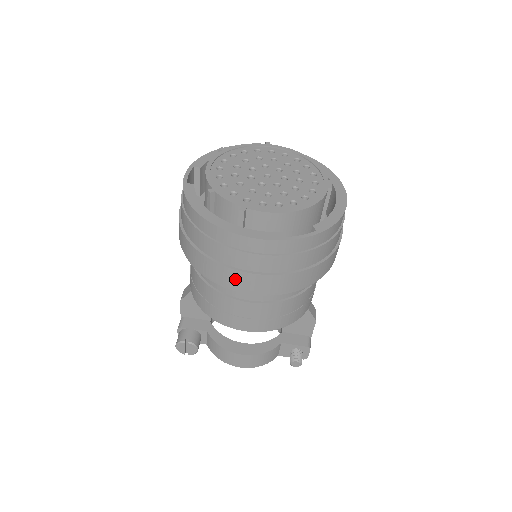
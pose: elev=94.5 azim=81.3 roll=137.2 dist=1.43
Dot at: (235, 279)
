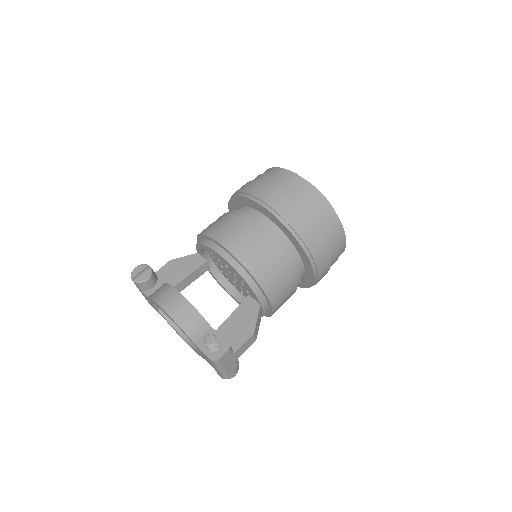
Dot at: (261, 190)
